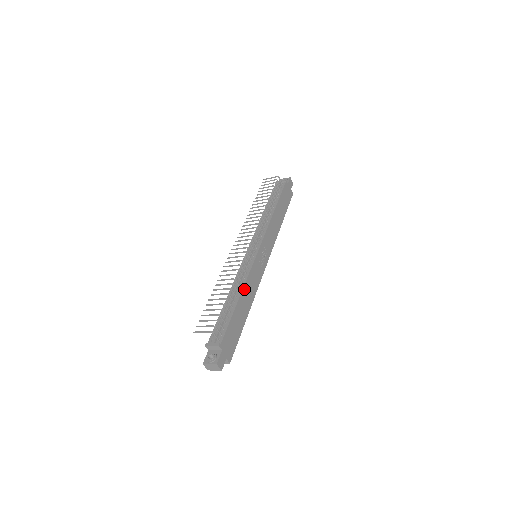
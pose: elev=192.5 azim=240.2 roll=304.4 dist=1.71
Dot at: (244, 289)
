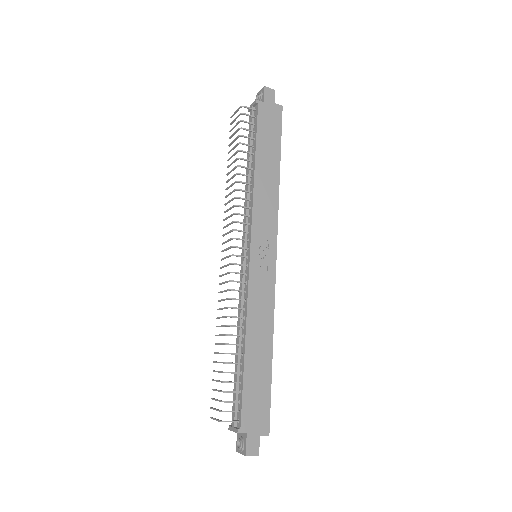
Dot at: (248, 328)
